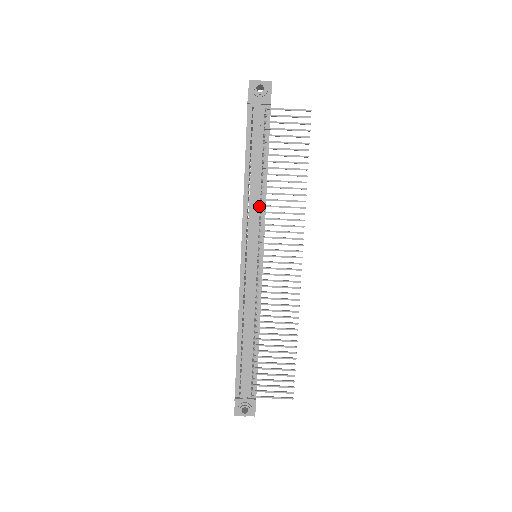
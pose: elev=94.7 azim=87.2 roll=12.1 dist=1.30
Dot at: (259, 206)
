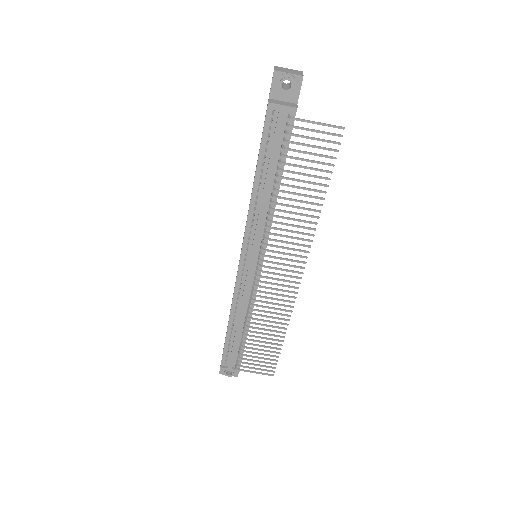
Dot at: (265, 217)
